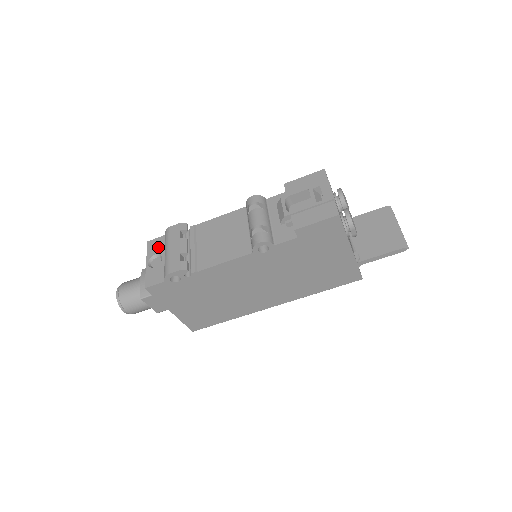
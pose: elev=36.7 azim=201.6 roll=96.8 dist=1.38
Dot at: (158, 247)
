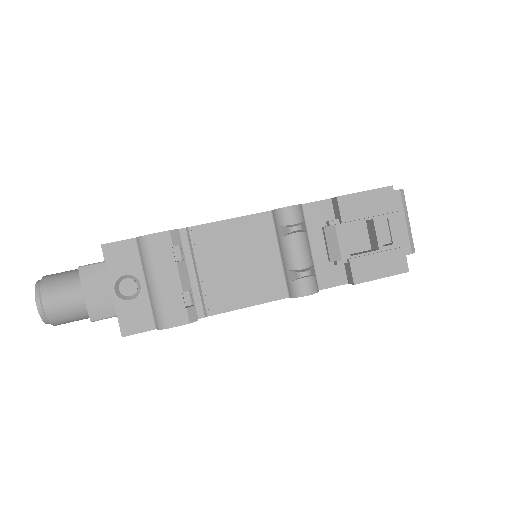
Dot at: (127, 261)
